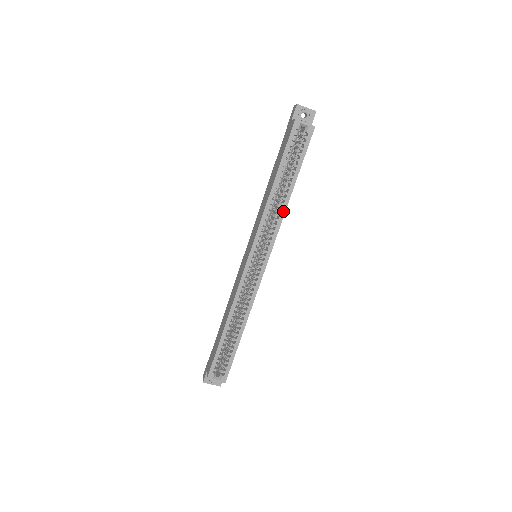
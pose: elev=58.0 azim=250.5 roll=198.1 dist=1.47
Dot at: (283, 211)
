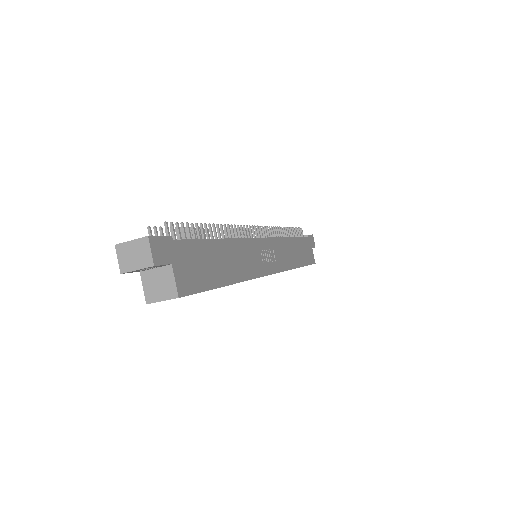
Dot at: occluded
